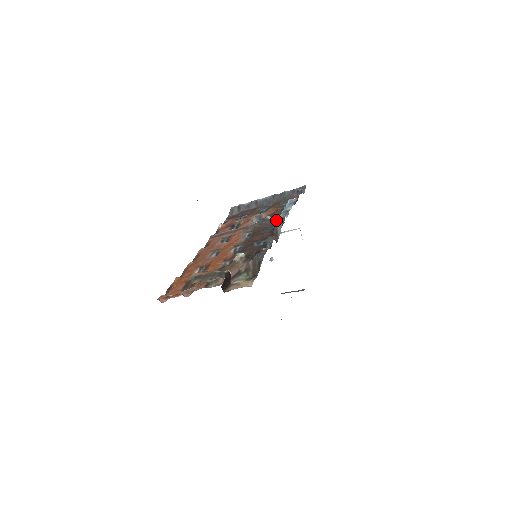
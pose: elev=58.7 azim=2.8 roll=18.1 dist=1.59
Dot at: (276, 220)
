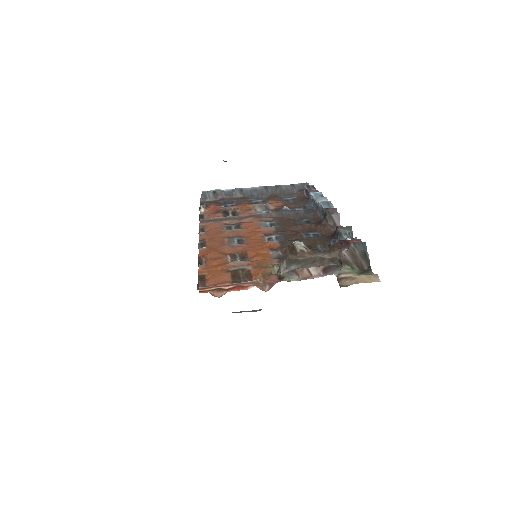
Dot at: (303, 212)
